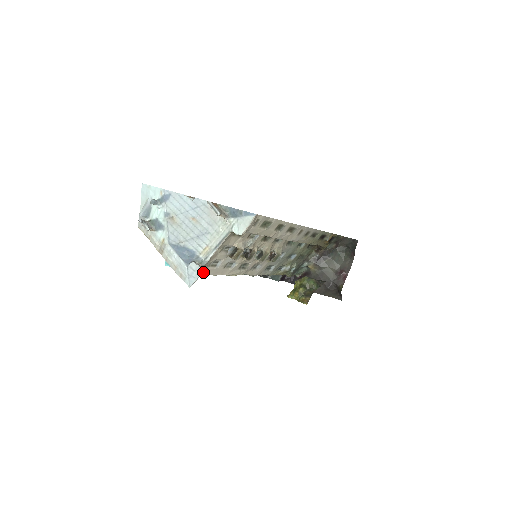
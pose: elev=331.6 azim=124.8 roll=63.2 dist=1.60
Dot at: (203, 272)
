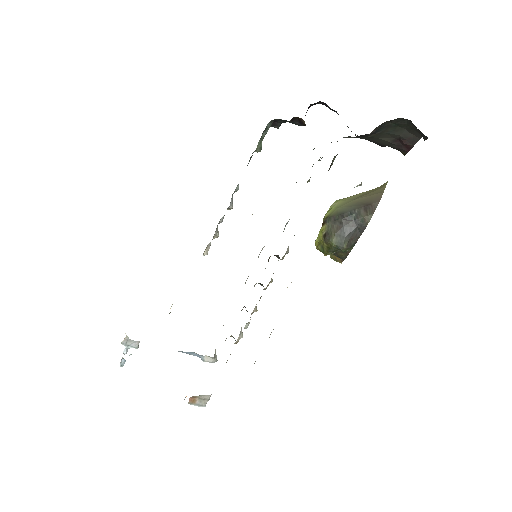
Dot at: occluded
